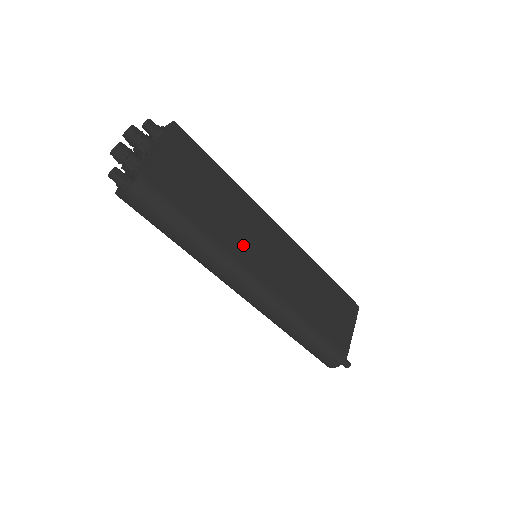
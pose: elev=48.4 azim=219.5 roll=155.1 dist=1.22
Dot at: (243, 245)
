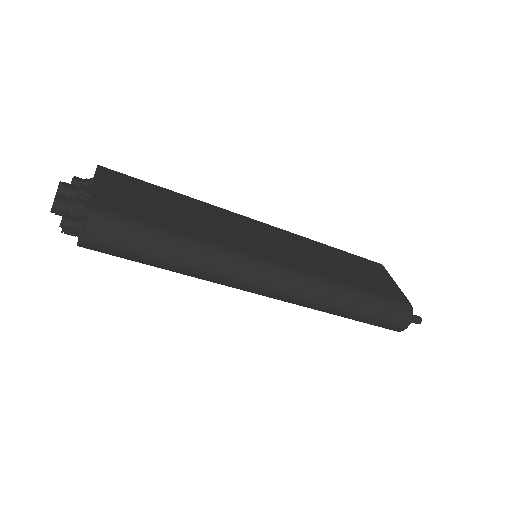
Dot at: (236, 239)
